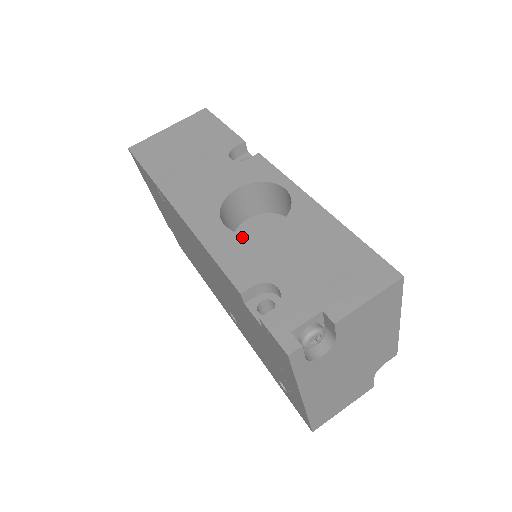
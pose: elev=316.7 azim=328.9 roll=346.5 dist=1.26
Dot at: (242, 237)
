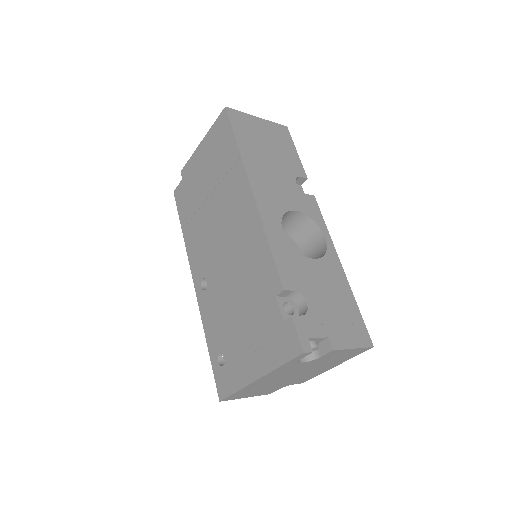
Dot at: (293, 250)
